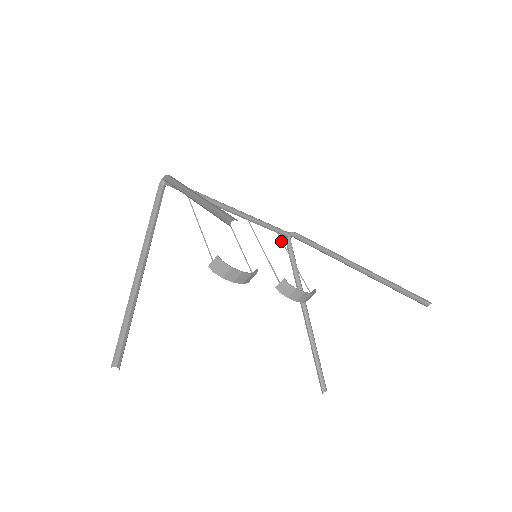
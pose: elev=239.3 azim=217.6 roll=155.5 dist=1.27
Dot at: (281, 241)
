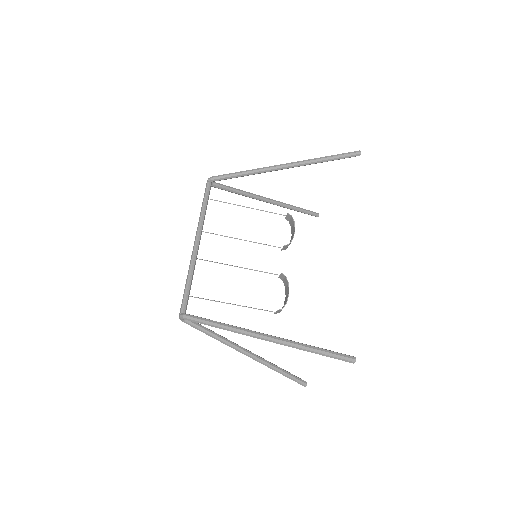
Dot at: occluded
